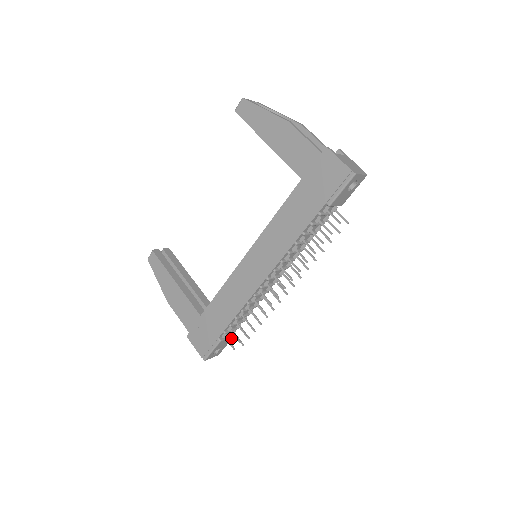
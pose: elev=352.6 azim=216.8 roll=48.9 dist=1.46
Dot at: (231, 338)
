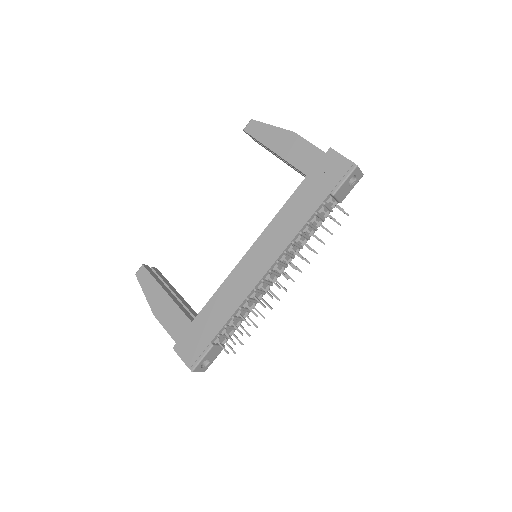
Dot at: (221, 349)
